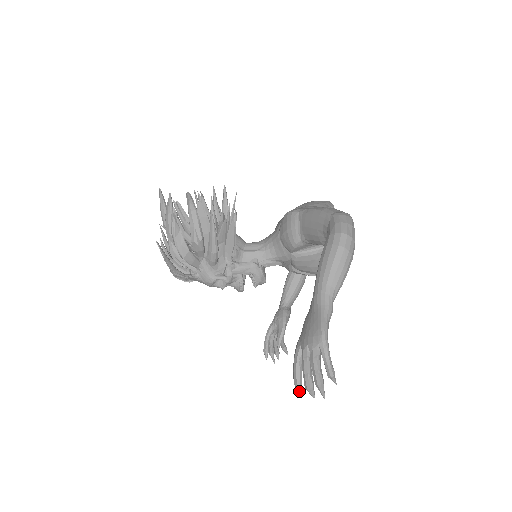
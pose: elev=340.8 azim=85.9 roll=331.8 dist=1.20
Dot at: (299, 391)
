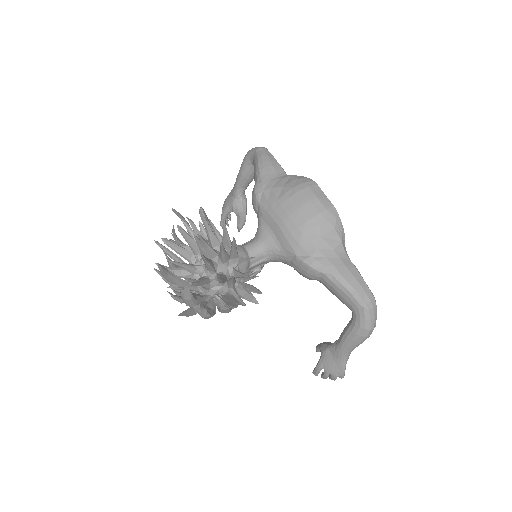
Dot at: occluded
